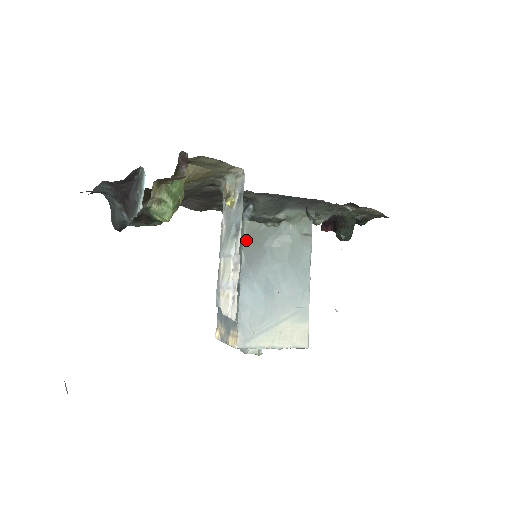
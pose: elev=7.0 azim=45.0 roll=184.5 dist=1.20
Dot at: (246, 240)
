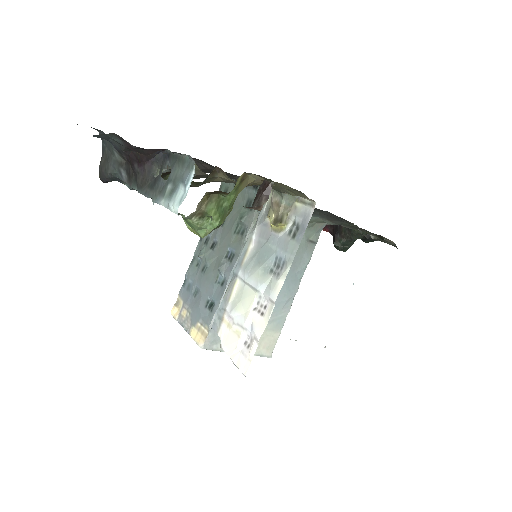
Dot at: occluded
